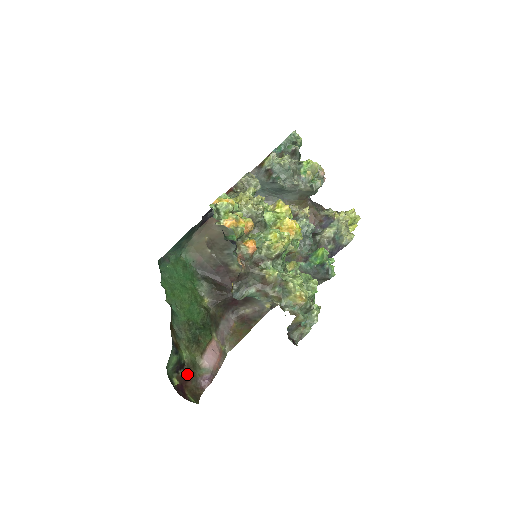
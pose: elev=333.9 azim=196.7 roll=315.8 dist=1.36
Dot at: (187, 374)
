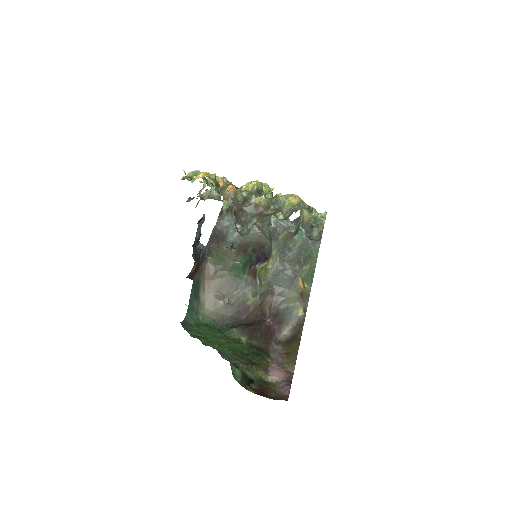
Dot at: (261, 388)
